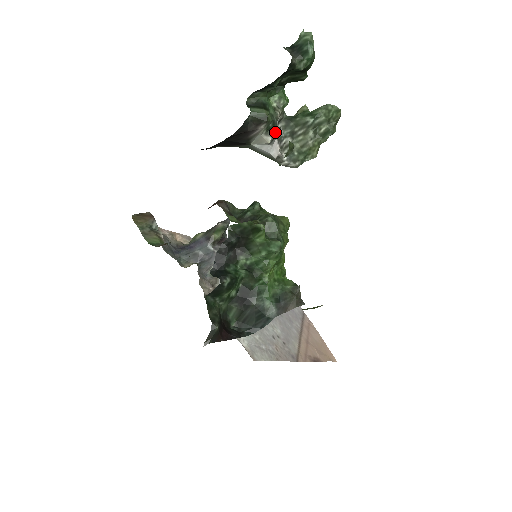
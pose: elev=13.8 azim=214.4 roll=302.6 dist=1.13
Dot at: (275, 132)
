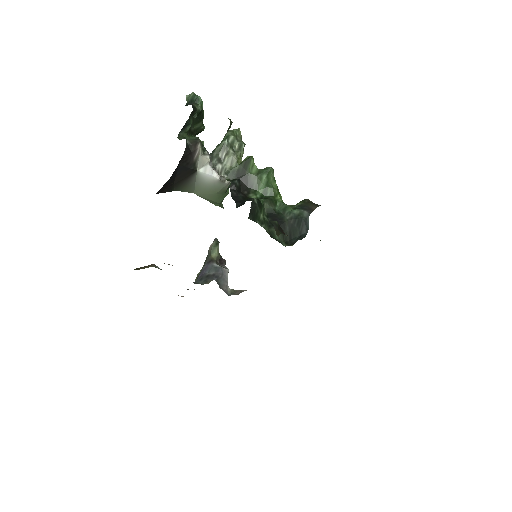
Dot at: (209, 154)
